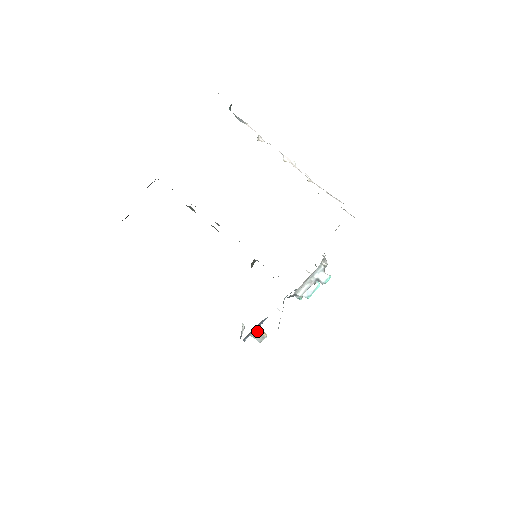
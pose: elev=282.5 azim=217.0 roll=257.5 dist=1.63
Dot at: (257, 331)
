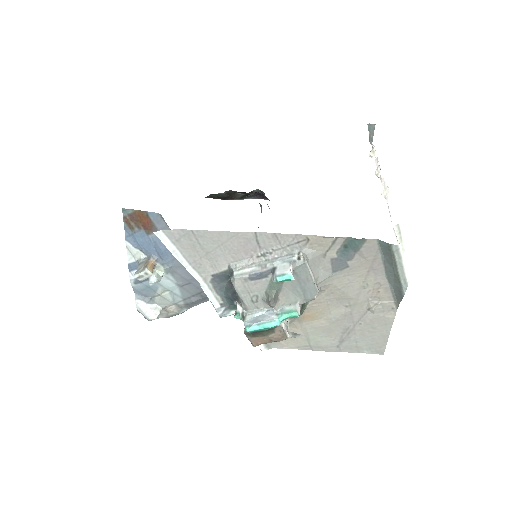
Dot at: (150, 259)
